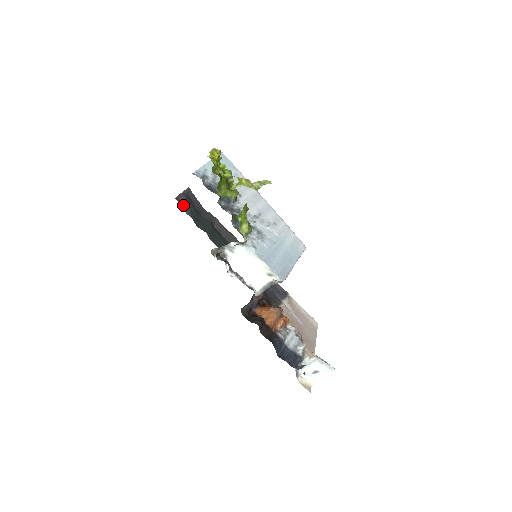
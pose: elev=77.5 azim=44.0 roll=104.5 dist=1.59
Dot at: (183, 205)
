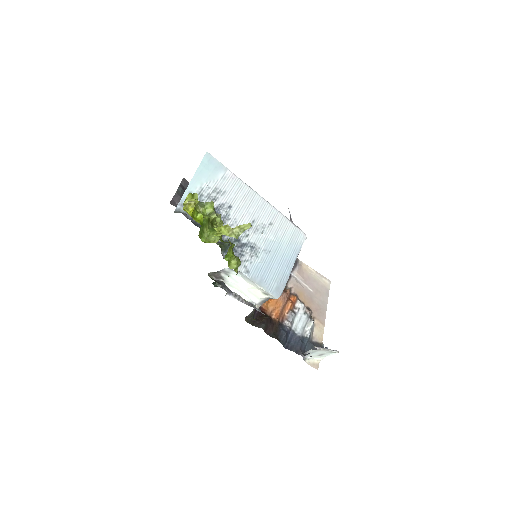
Dot at: occluded
